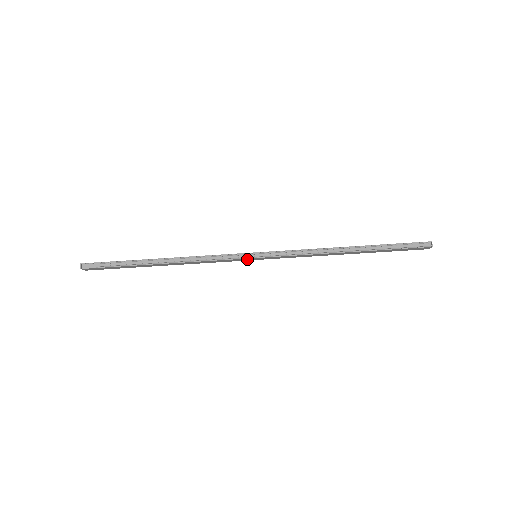
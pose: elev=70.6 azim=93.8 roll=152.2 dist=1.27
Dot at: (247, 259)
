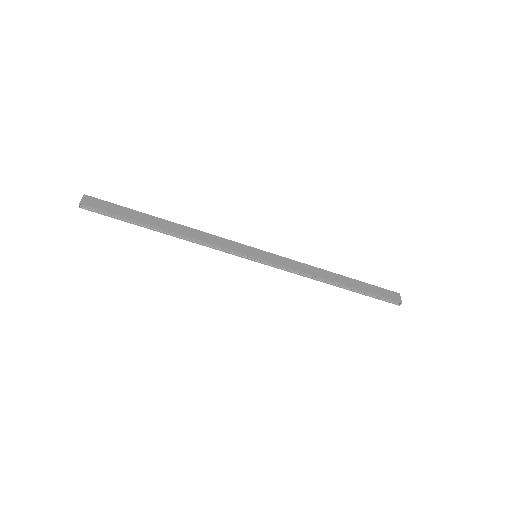
Dot at: occluded
